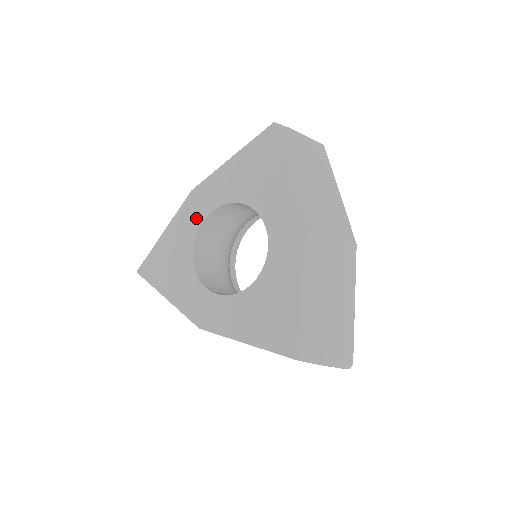
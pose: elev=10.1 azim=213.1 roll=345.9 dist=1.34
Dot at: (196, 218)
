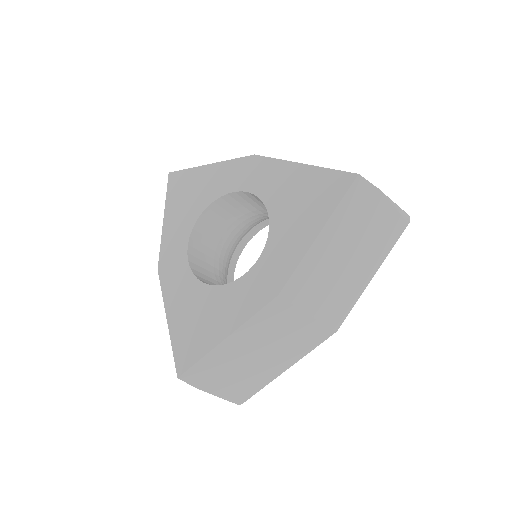
Dot at: (234, 183)
